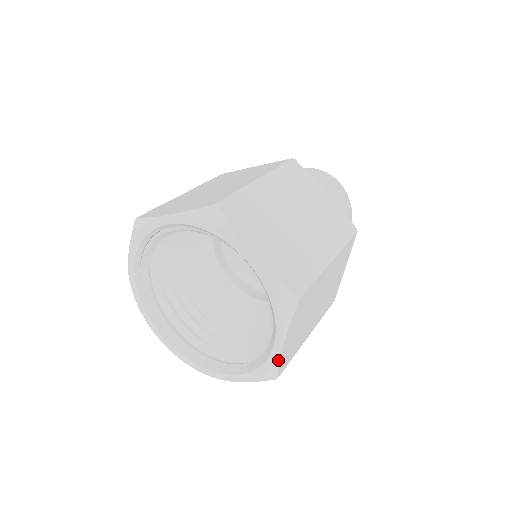
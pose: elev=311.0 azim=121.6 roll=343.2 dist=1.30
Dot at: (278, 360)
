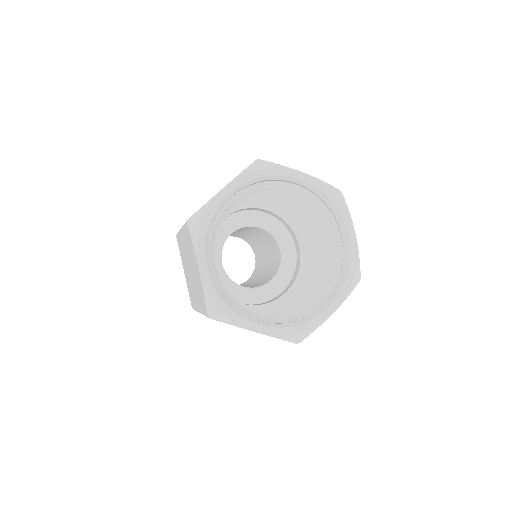
Dot at: (357, 249)
